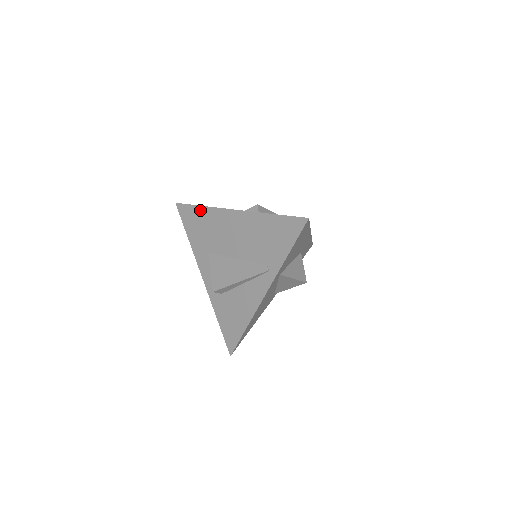
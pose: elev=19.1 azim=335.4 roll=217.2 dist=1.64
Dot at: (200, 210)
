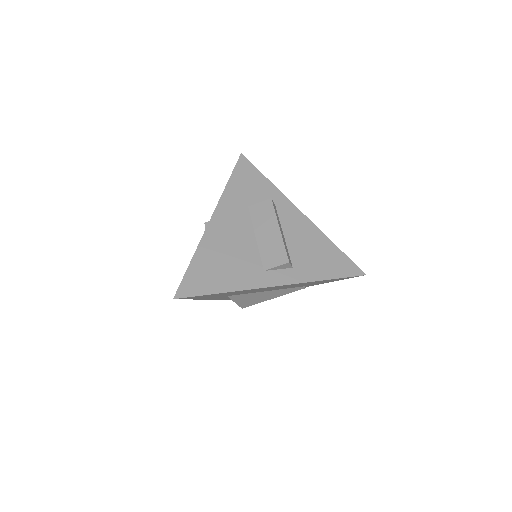
Dot at: occluded
